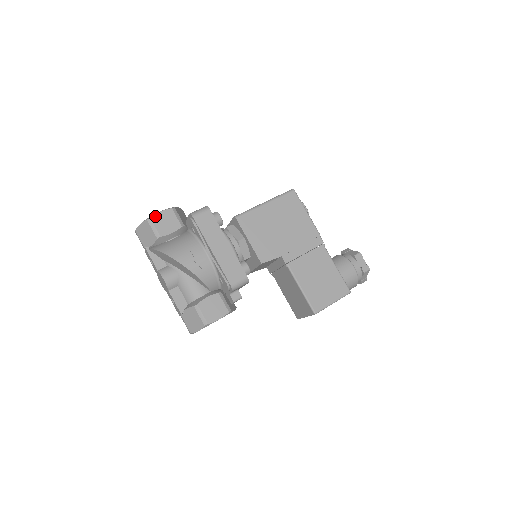
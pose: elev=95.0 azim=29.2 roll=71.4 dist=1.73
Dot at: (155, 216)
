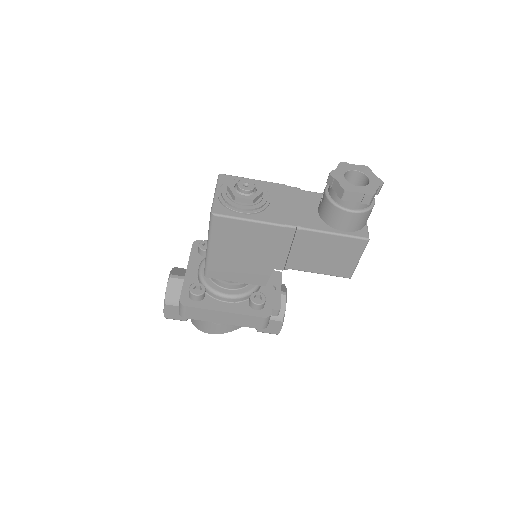
Dot at: (165, 315)
